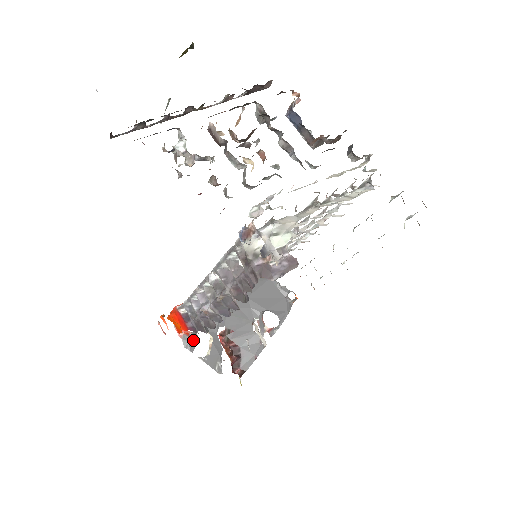
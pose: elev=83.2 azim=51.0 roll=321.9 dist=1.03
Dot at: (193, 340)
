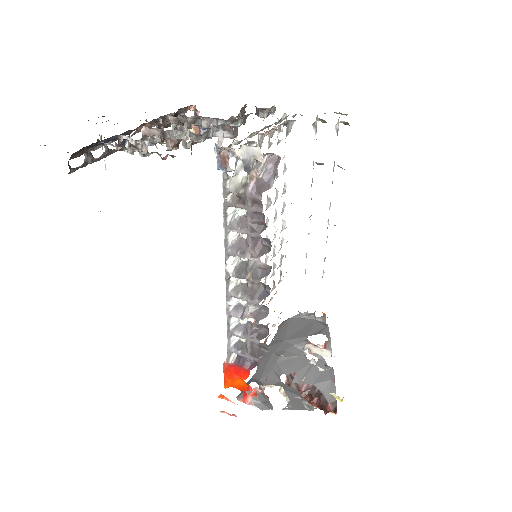
Dot at: (265, 399)
